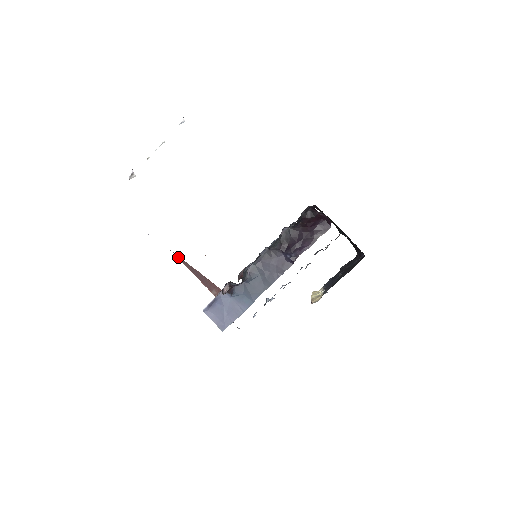
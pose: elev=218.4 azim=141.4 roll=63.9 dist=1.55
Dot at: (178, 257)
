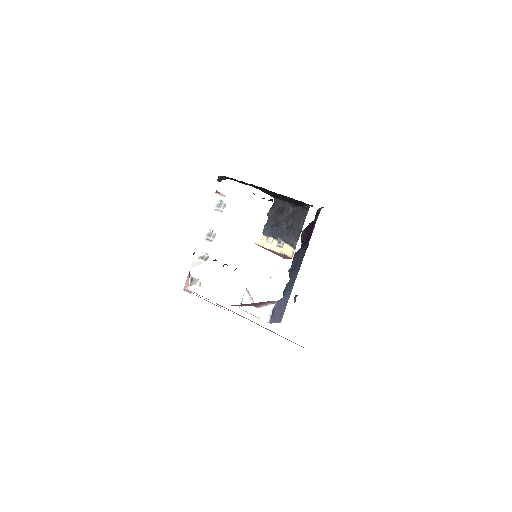
Dot at: occluded
